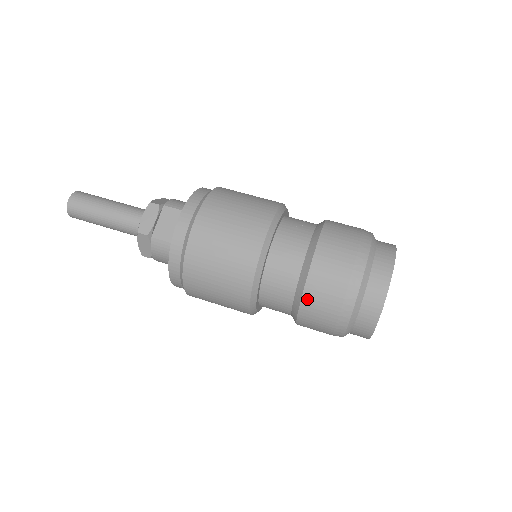
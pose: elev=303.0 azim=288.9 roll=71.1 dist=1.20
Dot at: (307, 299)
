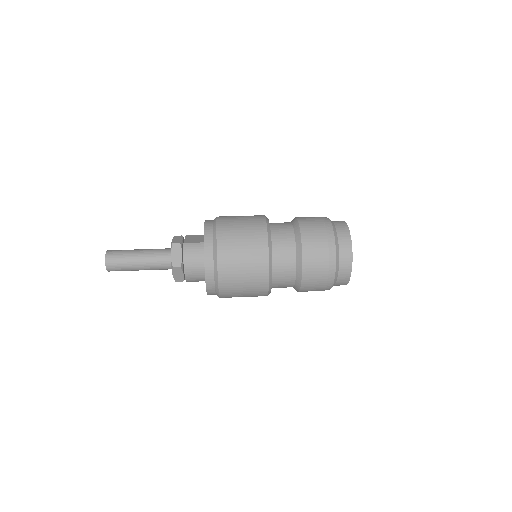
Dot at: (304, 234)
